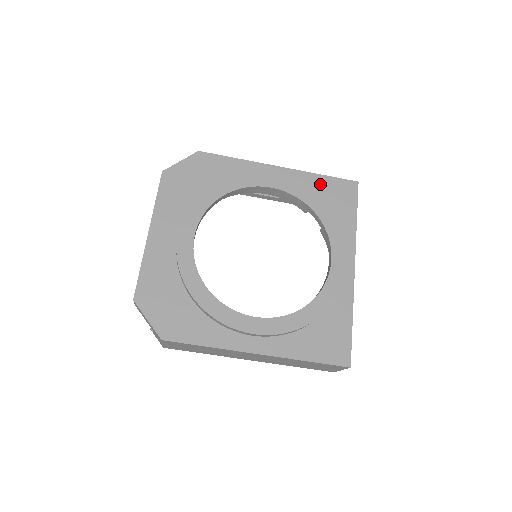
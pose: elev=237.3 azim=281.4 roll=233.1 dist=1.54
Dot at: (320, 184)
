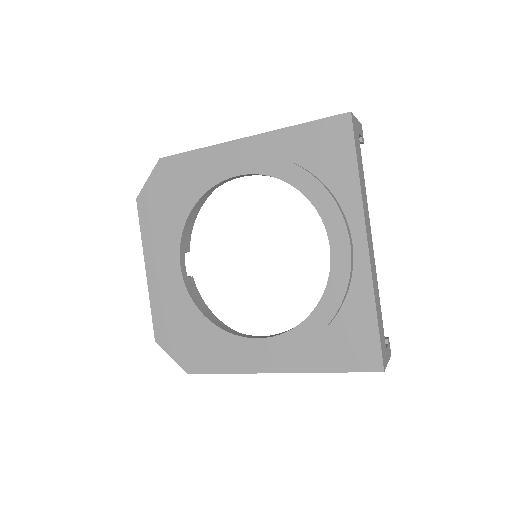
Dot at: (299, 140)
